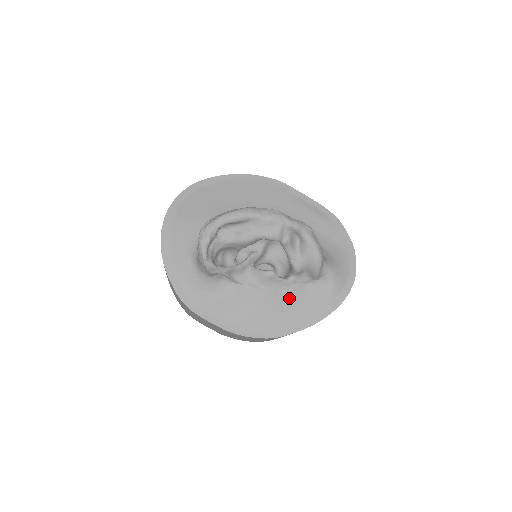
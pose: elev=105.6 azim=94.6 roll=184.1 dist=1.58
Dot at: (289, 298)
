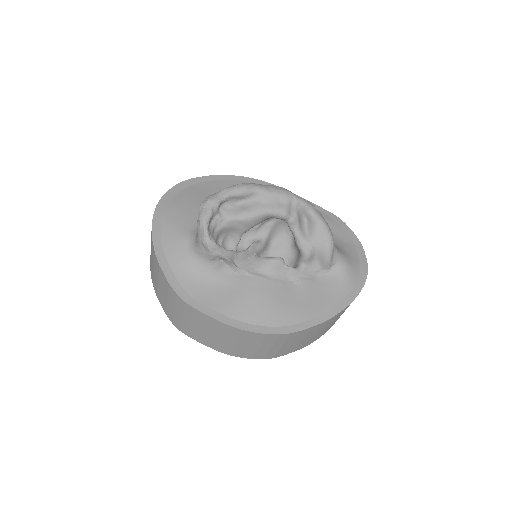
Dot at: (300, 289)
